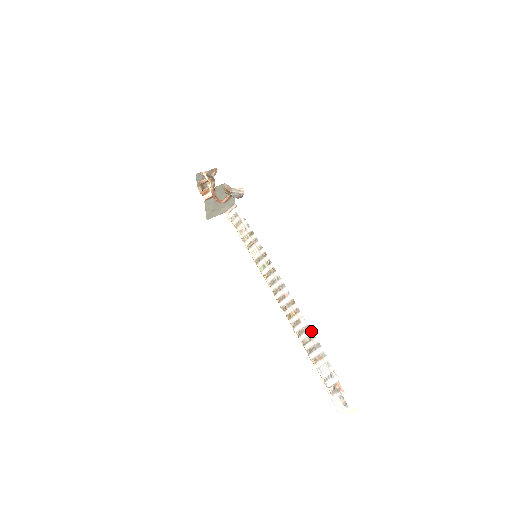
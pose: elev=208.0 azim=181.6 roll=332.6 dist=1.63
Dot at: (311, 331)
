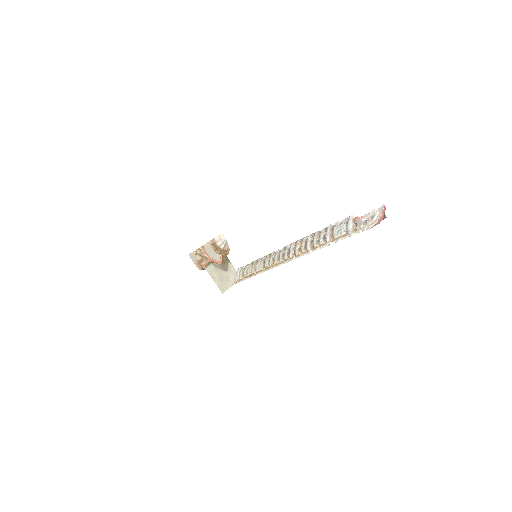
Dot at: (316, 232)
